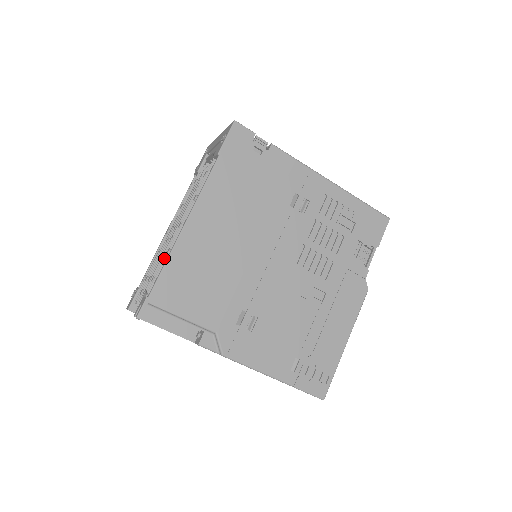
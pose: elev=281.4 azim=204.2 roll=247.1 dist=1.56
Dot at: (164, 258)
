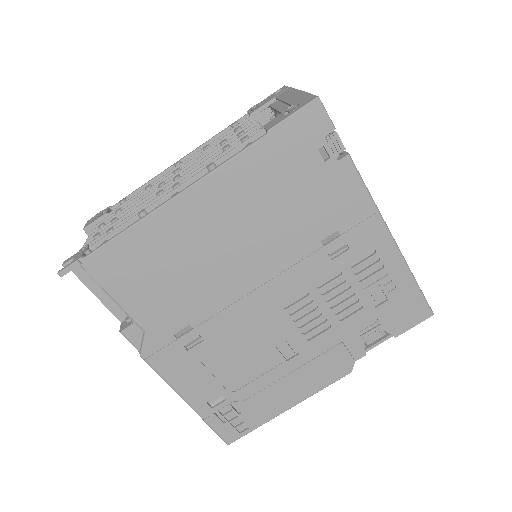
Dot at: (132, 217)
